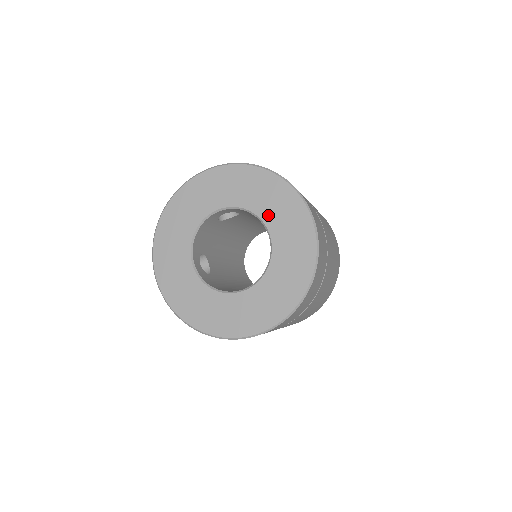
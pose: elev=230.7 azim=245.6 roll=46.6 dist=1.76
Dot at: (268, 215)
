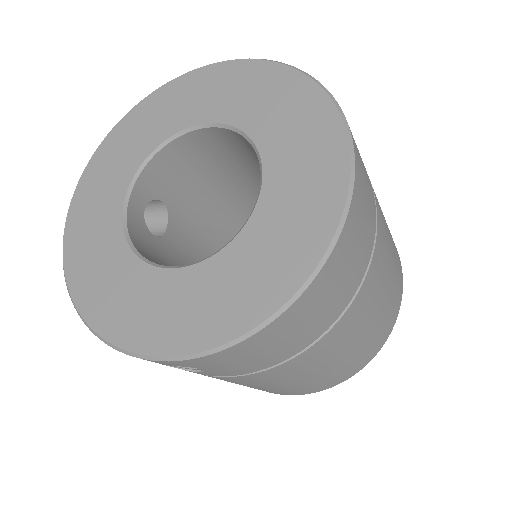
Dot at: (175, 123)
